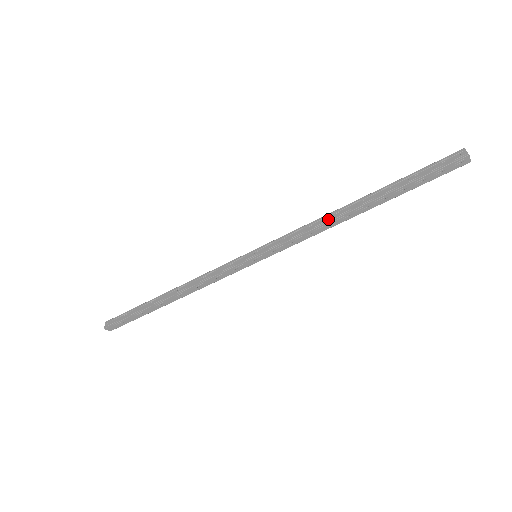
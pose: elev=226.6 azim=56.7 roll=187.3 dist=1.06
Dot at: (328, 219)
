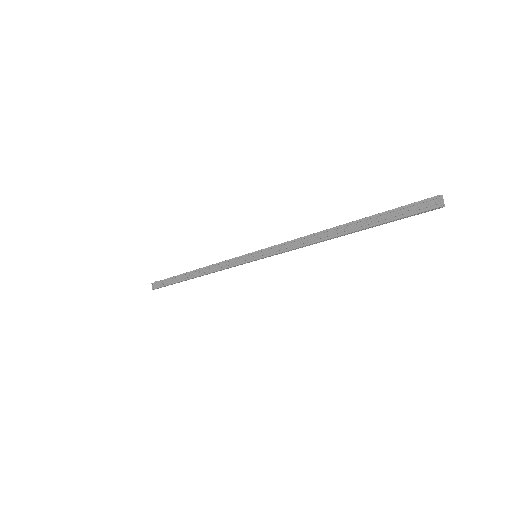
Dot at: (312, 241)
